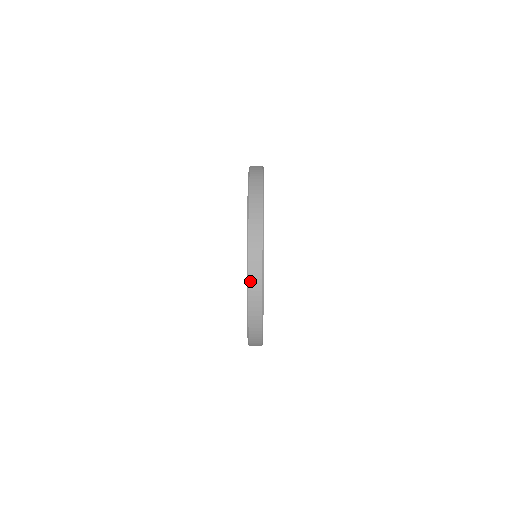
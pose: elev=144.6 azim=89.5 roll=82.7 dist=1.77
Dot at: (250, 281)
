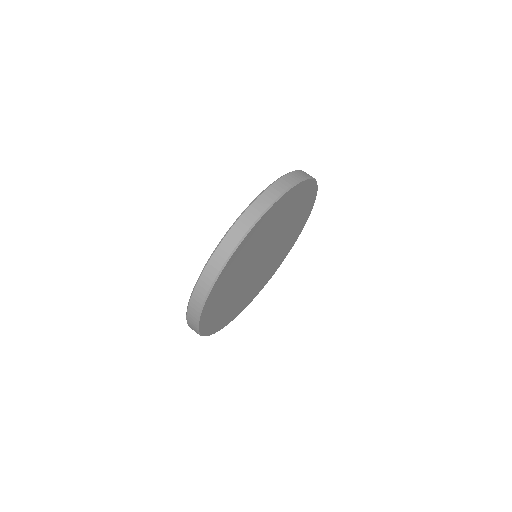
Dot at: (192, 329)
